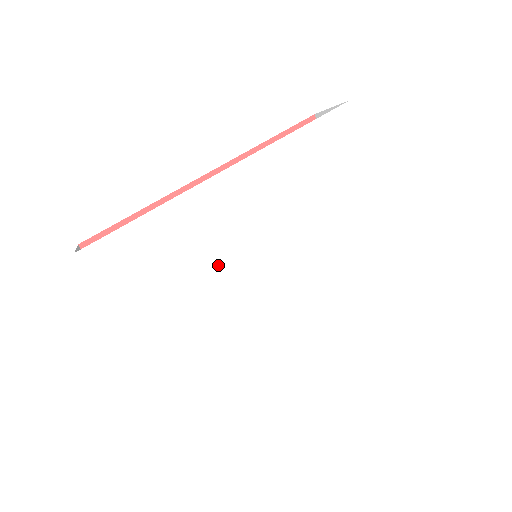
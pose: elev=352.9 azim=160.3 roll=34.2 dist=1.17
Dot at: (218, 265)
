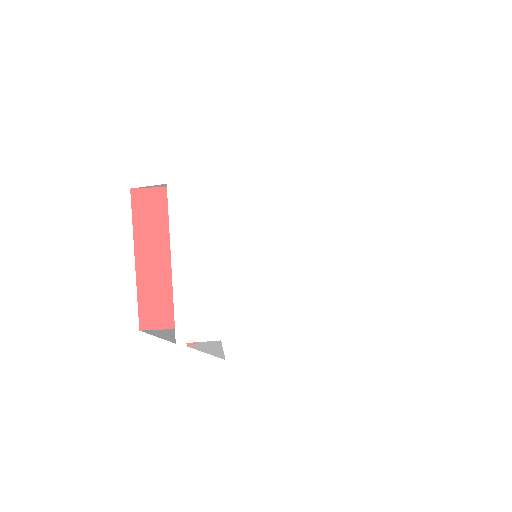
Dot at: (248, 244)
